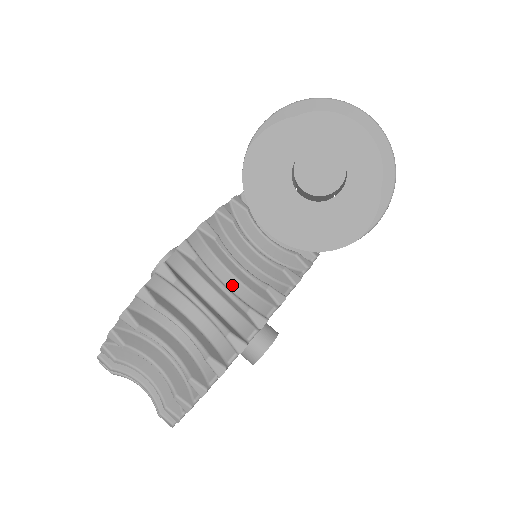
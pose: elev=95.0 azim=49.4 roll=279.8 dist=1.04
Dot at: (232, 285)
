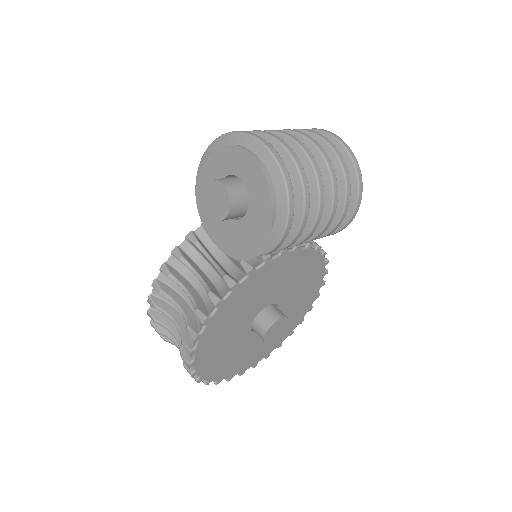
Dot at: (201, 290)
